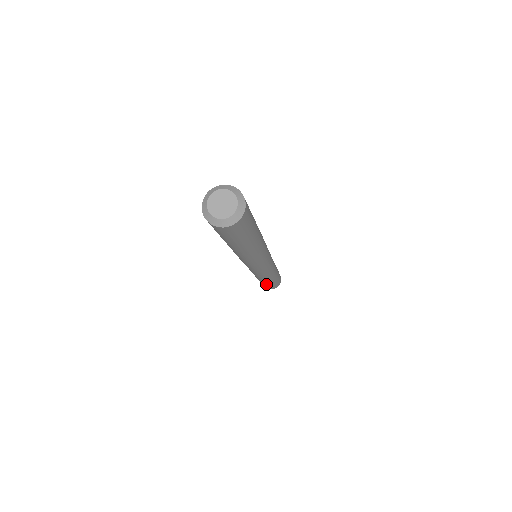
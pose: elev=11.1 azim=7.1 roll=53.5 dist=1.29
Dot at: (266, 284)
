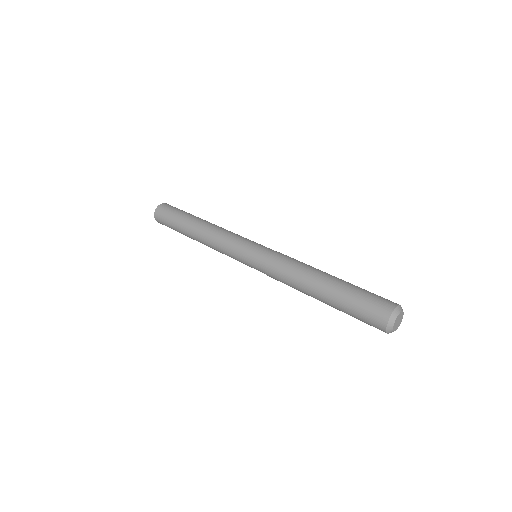
Dot at: (181, 232)
